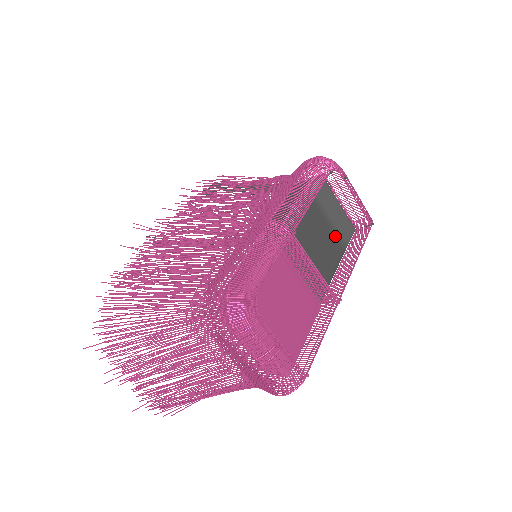
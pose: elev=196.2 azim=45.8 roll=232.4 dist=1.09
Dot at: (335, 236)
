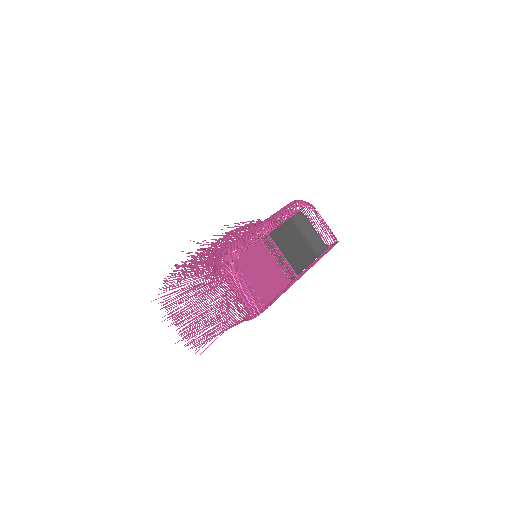
Dot at: (308, 247)
